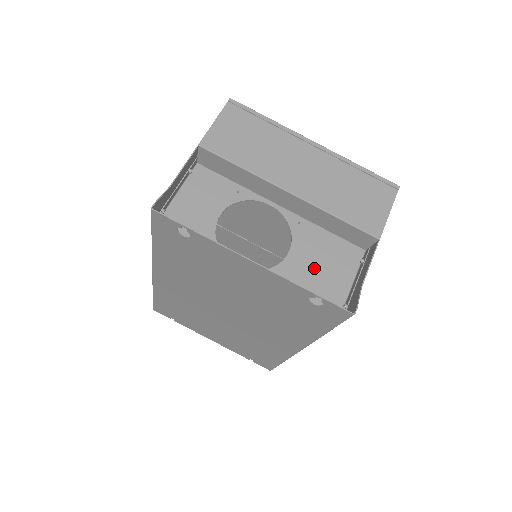
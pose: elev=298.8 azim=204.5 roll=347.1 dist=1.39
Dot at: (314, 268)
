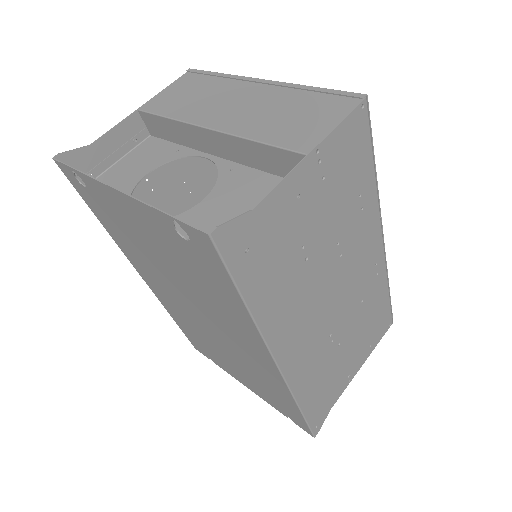
Dot at: (228, 212)
